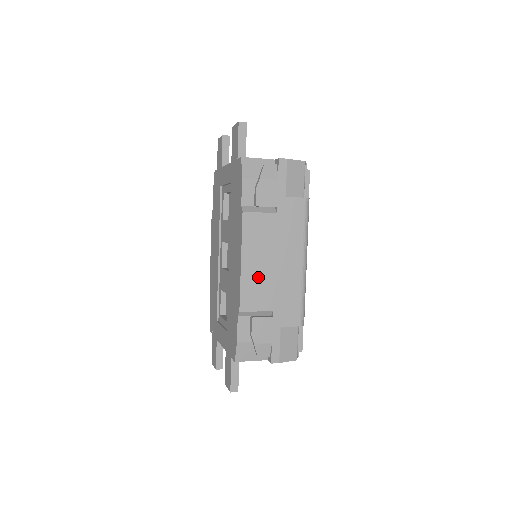
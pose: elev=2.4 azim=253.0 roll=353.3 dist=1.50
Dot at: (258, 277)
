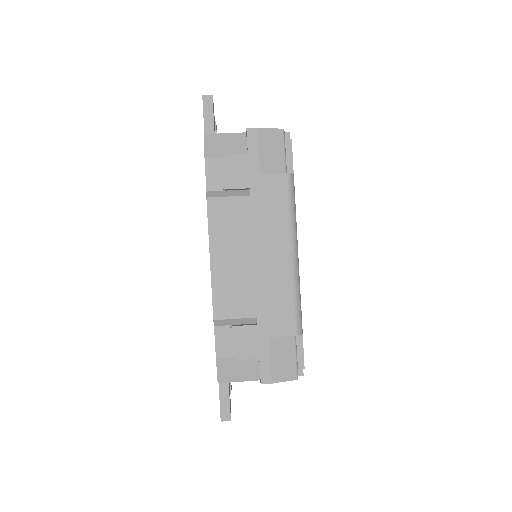
Dot at: (233, 276)
